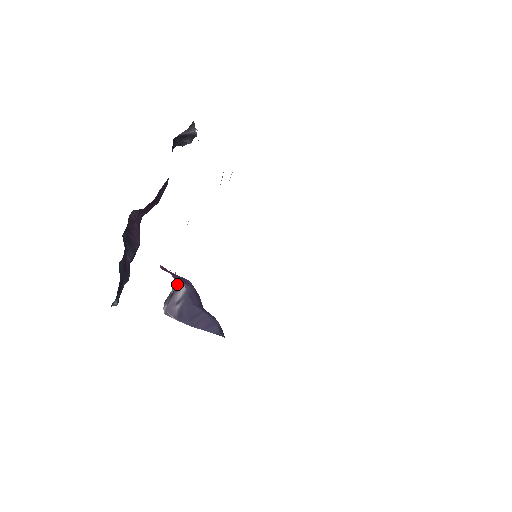
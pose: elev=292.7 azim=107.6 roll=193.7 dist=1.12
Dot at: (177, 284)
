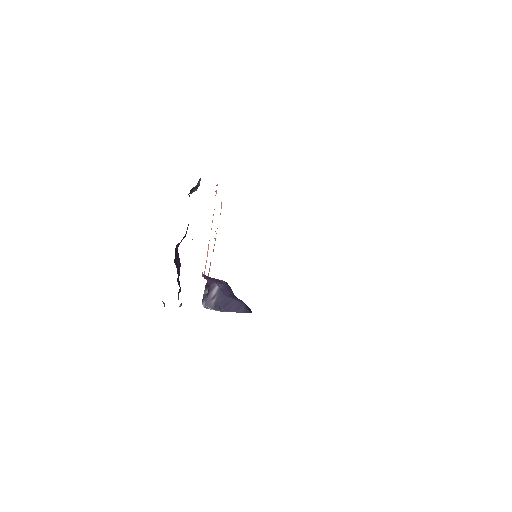
Dot at: (211, 286)
